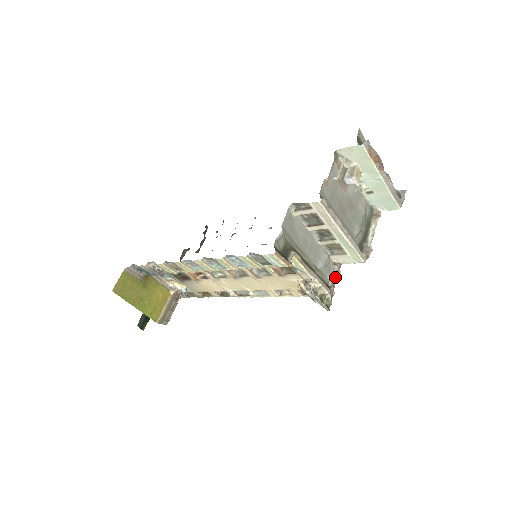
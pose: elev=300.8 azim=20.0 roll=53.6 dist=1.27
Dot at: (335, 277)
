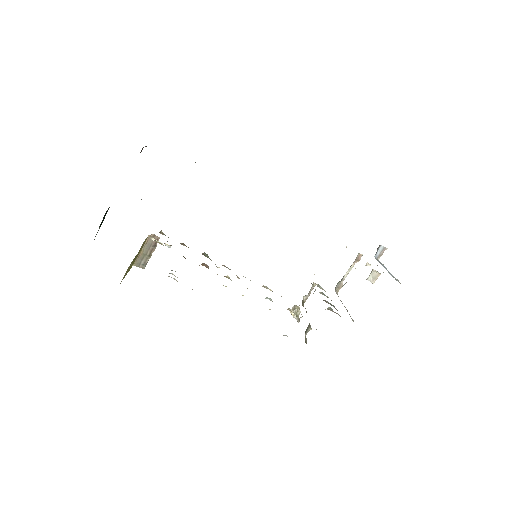
Dot at: occluded
